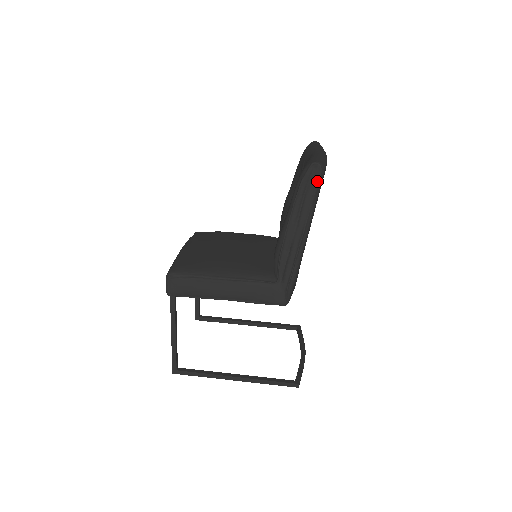
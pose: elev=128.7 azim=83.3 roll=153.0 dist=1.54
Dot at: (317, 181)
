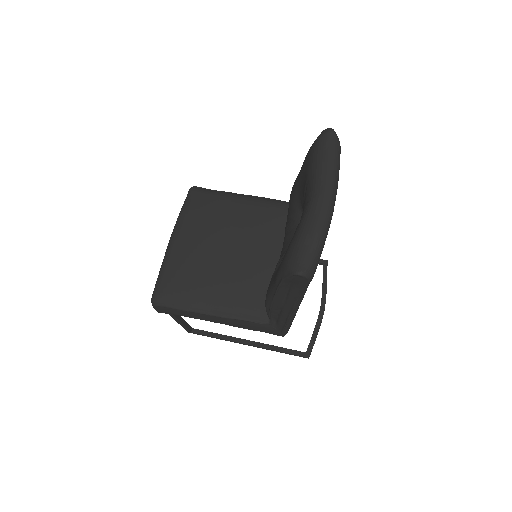
Dot at: (304, 284)
